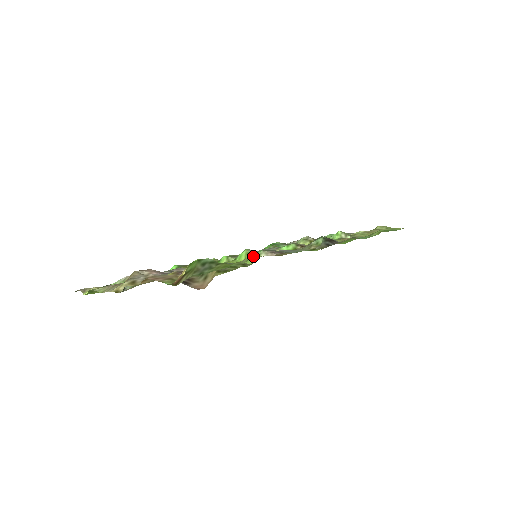
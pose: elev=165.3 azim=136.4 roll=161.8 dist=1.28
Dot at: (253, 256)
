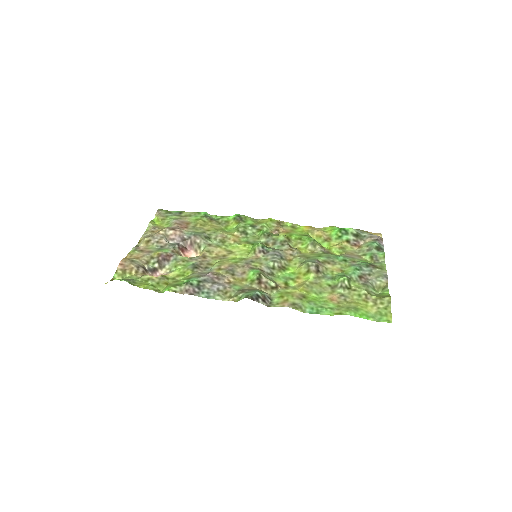
Dot at: (188, 280)
